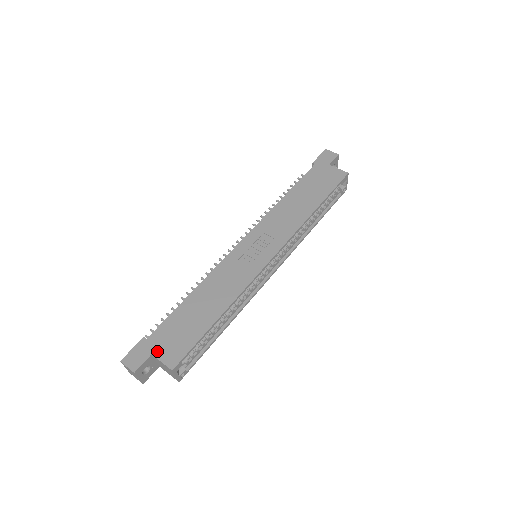
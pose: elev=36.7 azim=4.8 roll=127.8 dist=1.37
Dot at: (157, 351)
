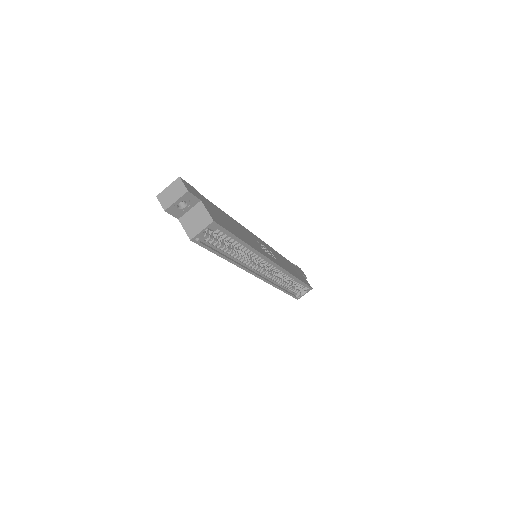
Dot at: (205, 204)
